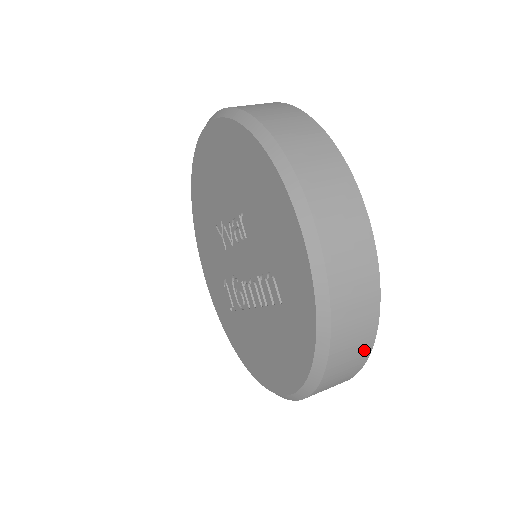
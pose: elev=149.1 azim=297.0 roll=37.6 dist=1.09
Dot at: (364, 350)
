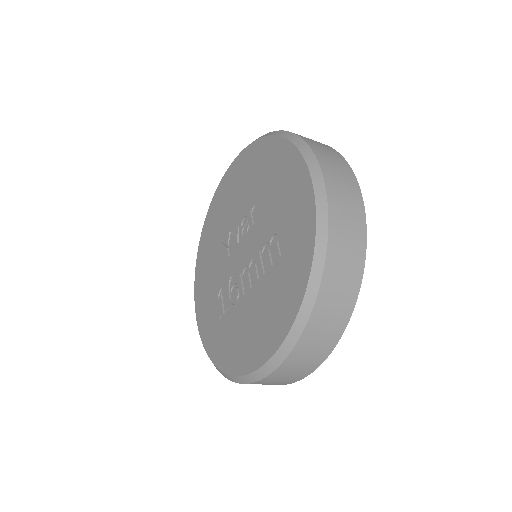
Dot at: (351, 292)
